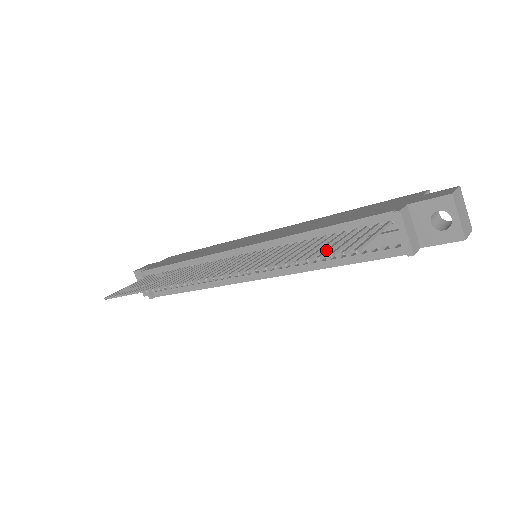
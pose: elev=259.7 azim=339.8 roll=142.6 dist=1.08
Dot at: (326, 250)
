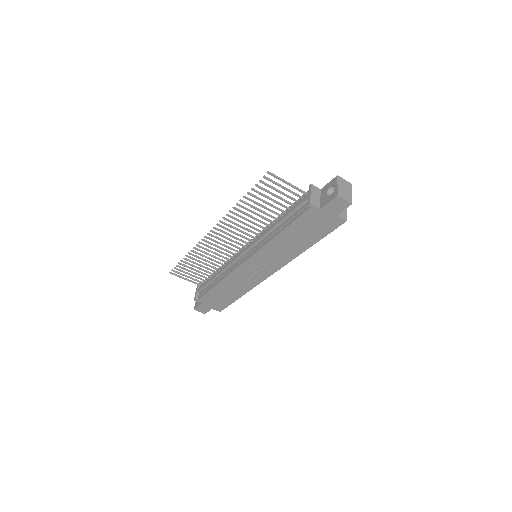
Dot at: (264, 188)
